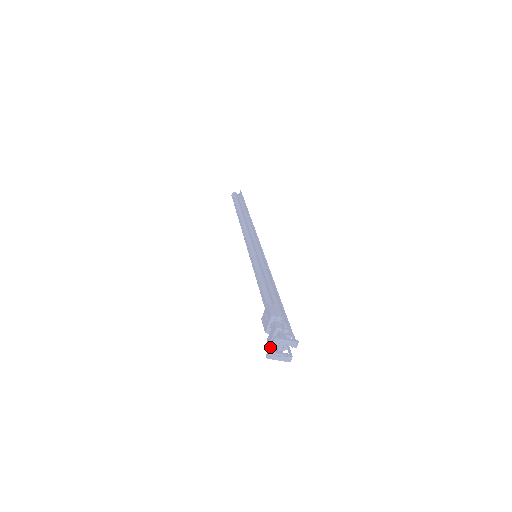
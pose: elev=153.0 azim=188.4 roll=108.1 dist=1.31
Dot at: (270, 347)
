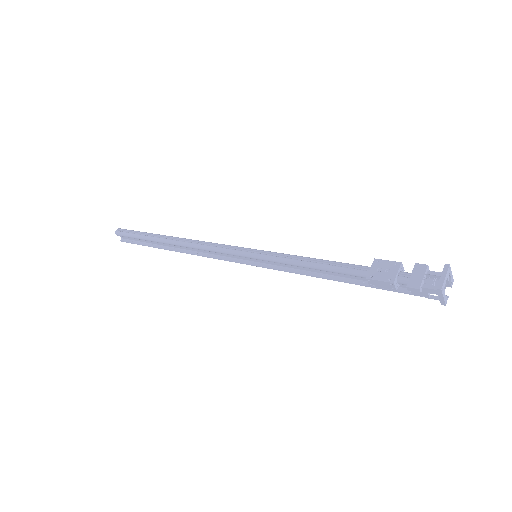
Dot at: (444, 275)
